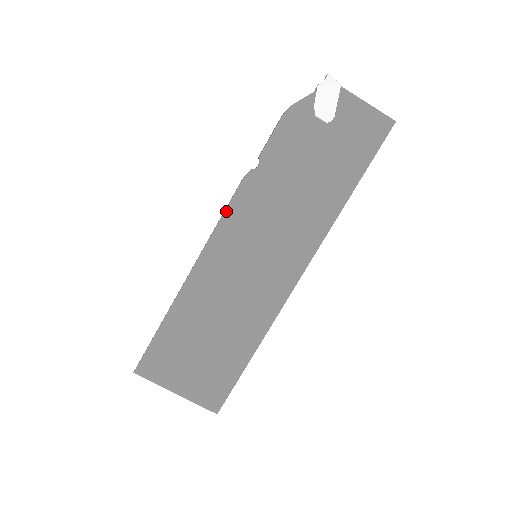
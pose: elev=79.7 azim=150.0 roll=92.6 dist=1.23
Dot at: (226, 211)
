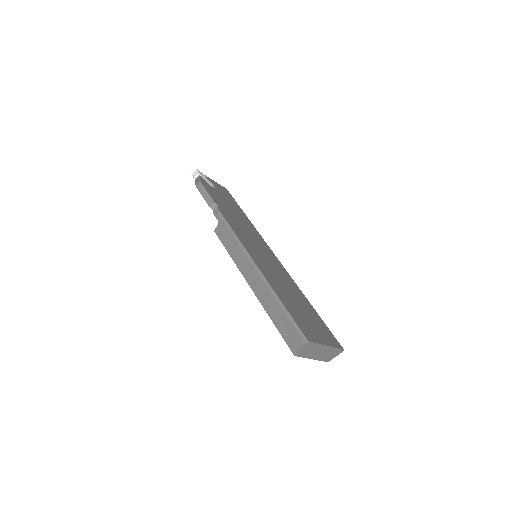
Dot at: (232, 228)
